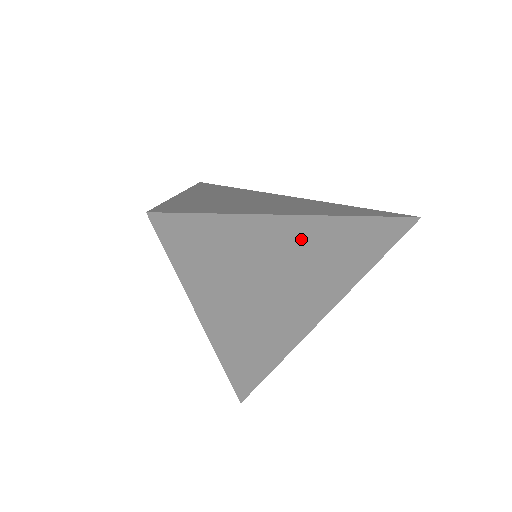
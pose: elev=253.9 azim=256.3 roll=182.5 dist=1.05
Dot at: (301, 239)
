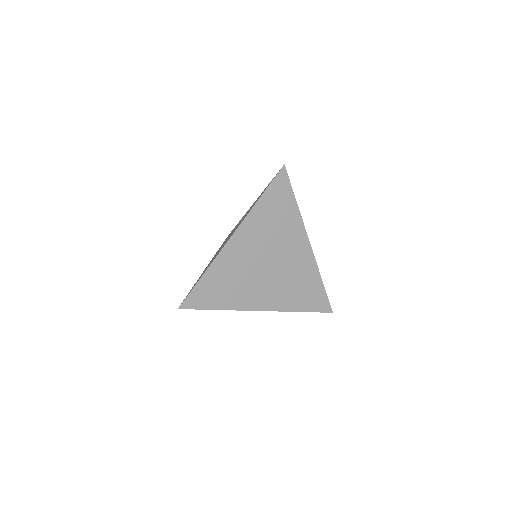
Dot at: (298, 250)
